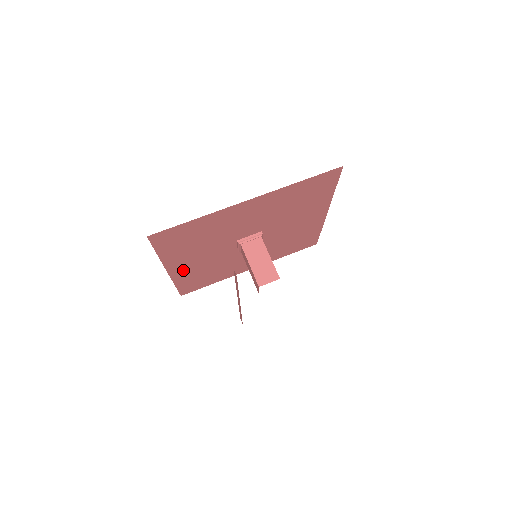
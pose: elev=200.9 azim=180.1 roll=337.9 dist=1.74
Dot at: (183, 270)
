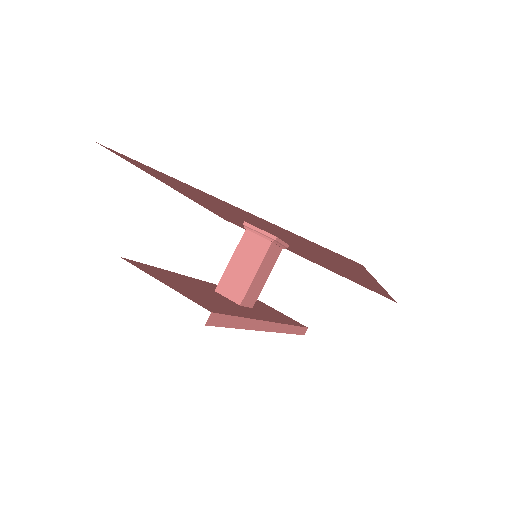
Dot at: (197, 201)
